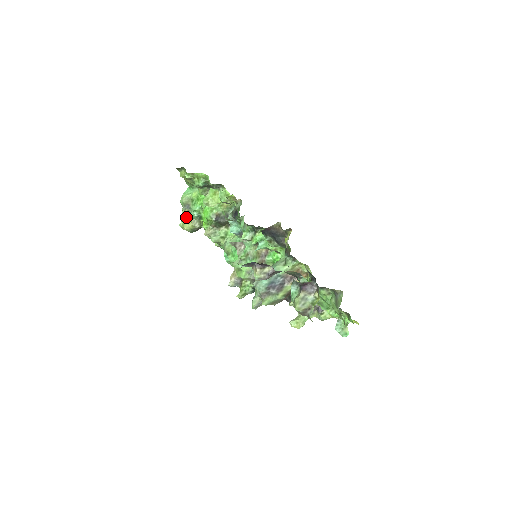
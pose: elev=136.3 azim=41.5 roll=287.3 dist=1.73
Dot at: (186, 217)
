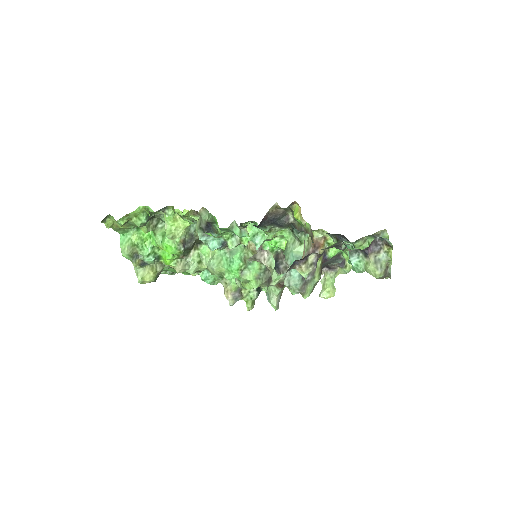
Dot at: (140, 268)
